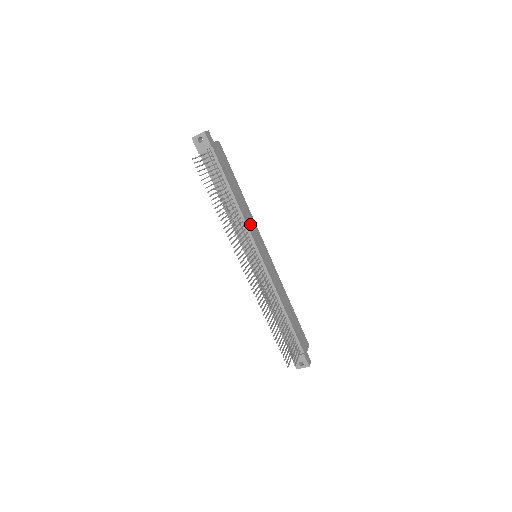
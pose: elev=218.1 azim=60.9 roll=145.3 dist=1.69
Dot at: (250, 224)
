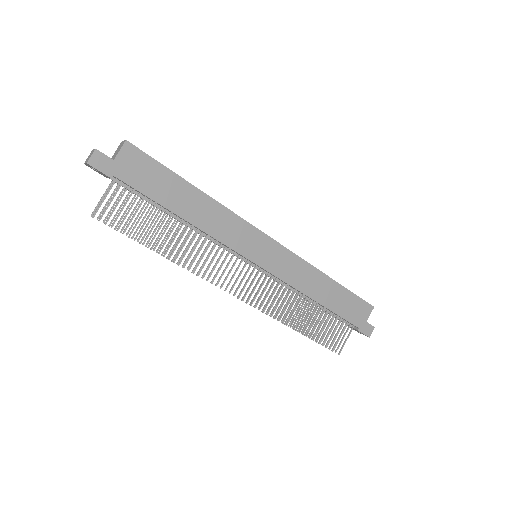
Dot at: (227, 232)
